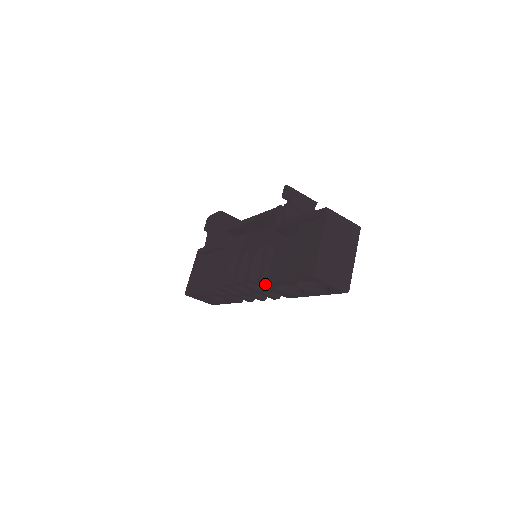
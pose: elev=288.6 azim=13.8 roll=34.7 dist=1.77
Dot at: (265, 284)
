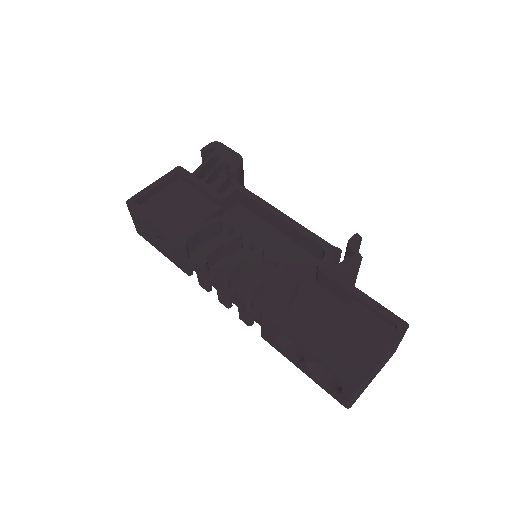
Dot at: (275, 324)
